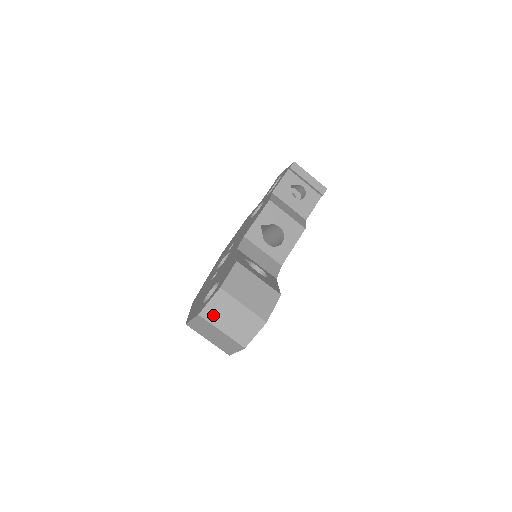
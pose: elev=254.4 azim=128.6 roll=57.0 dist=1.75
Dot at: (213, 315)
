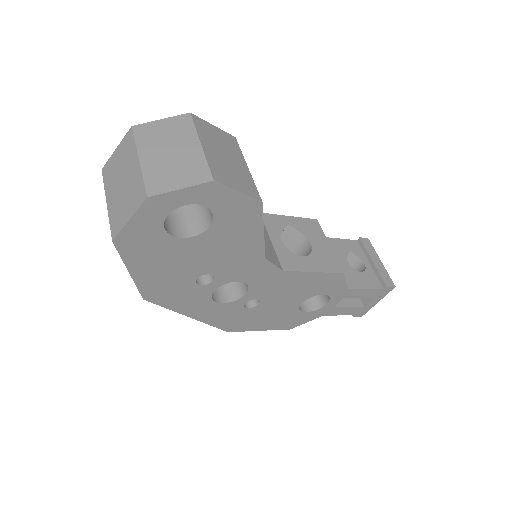
Dot at: (149, 136)
